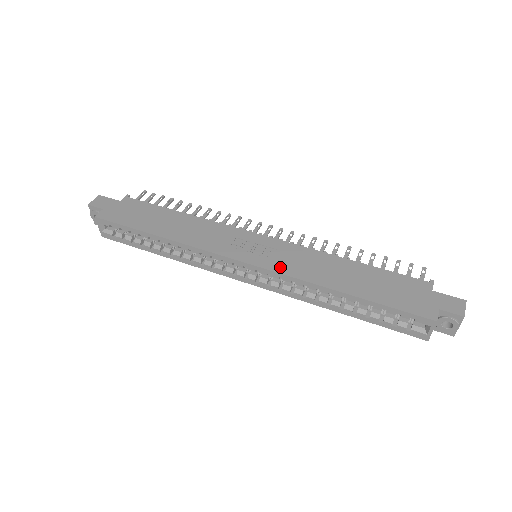
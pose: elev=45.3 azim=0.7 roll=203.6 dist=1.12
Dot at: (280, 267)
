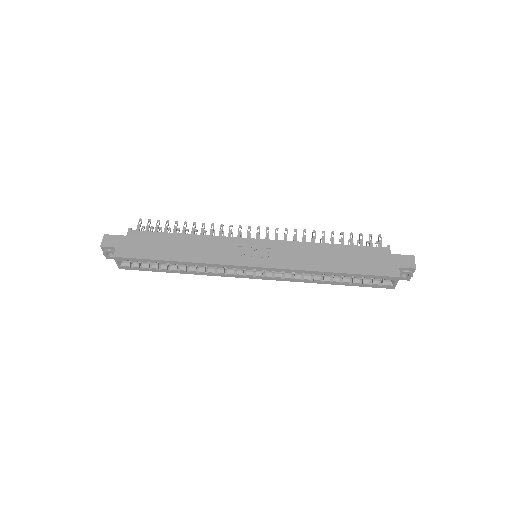
Dot at: (281, 264)
